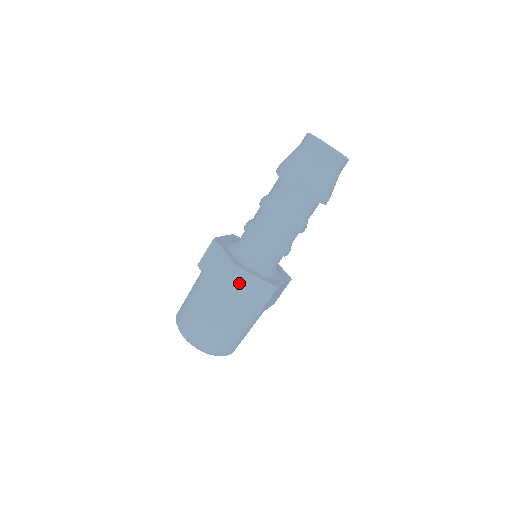
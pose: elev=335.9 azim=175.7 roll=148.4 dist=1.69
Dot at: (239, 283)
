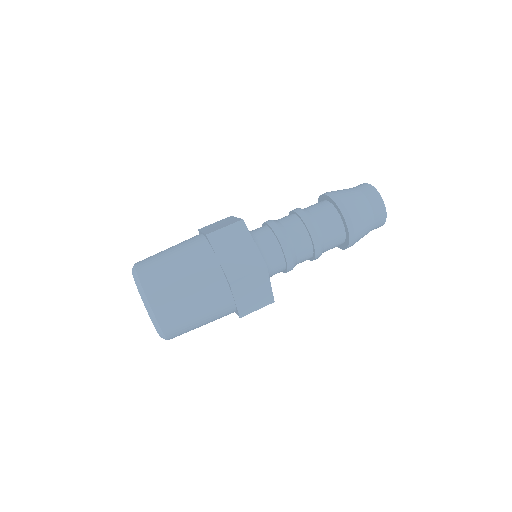
Dot at: (234, 237)
